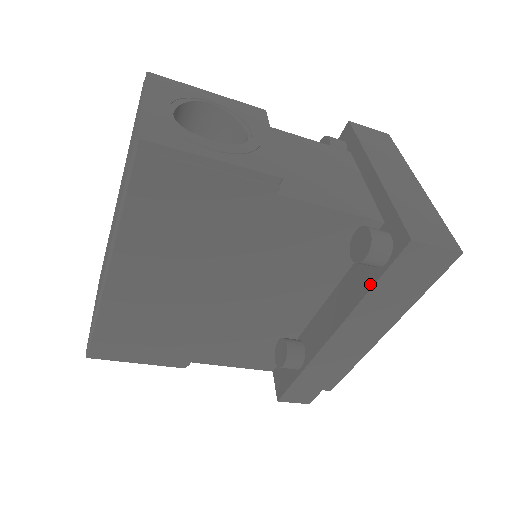
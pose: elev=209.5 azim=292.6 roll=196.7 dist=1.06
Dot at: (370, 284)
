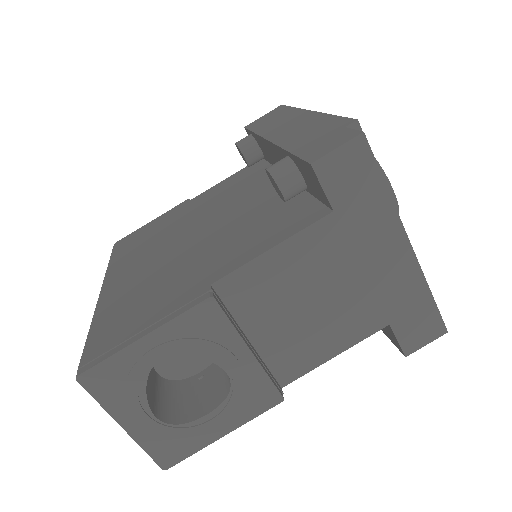
Dot at: (255, 136)
